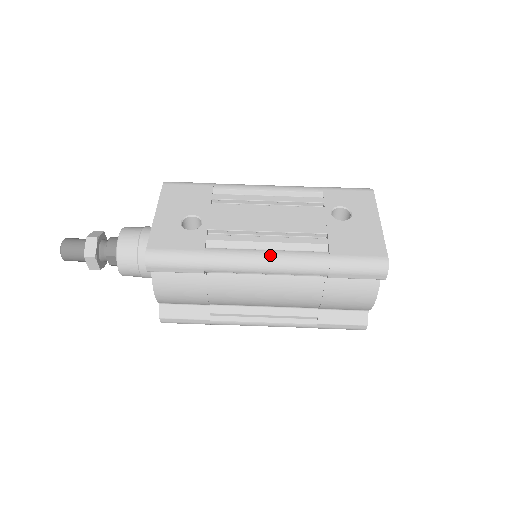
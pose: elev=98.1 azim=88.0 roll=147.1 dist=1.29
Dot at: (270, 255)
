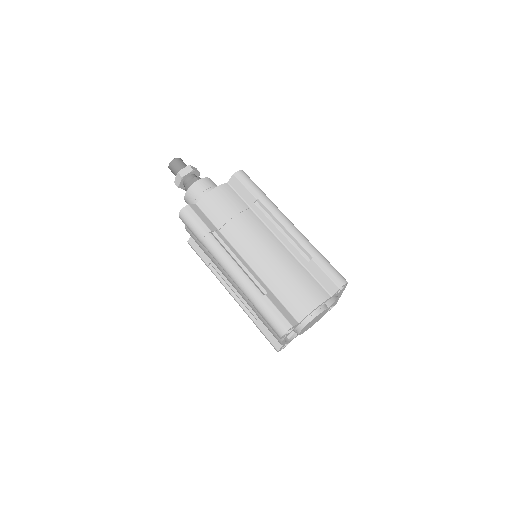
Dot at: occluded
